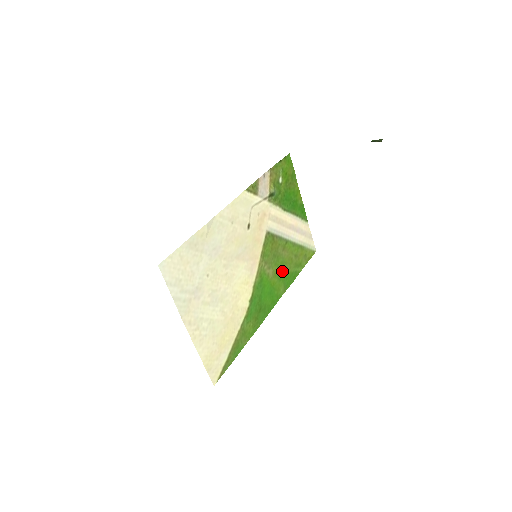
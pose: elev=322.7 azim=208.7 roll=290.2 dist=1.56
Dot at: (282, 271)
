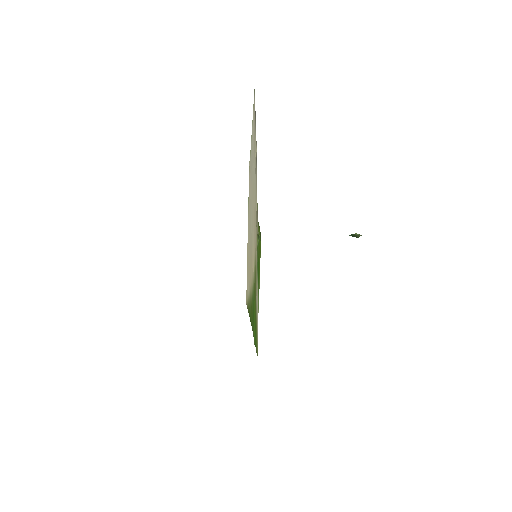
Dot at: occluded
